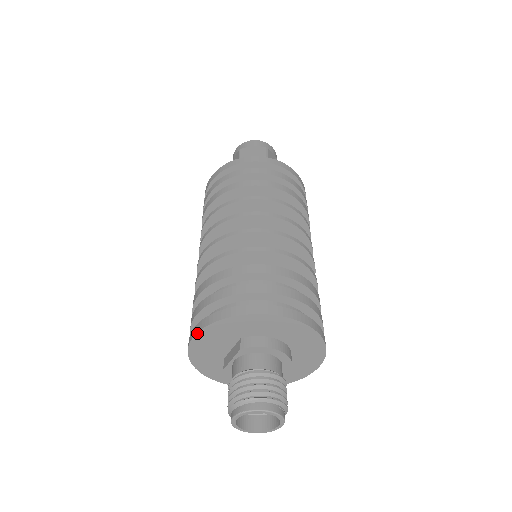
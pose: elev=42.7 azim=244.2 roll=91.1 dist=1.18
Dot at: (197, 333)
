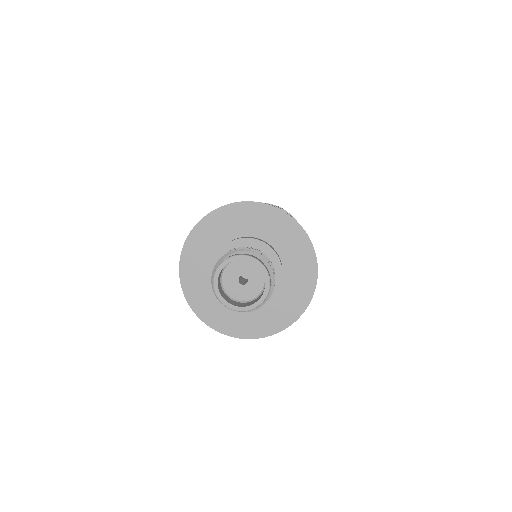
Dot at: (191, 231)
